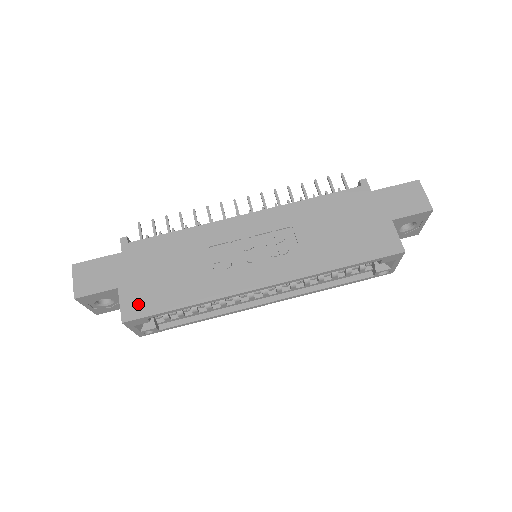
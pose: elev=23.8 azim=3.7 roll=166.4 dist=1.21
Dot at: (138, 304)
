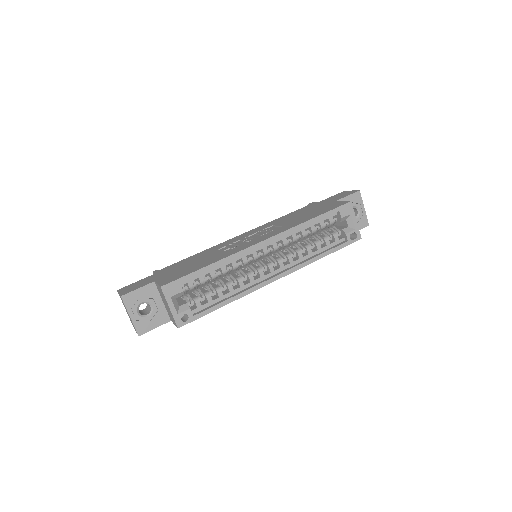
Dot at: (172, 278)
